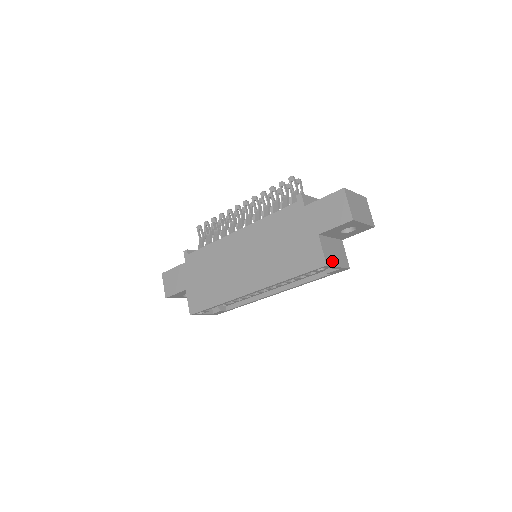
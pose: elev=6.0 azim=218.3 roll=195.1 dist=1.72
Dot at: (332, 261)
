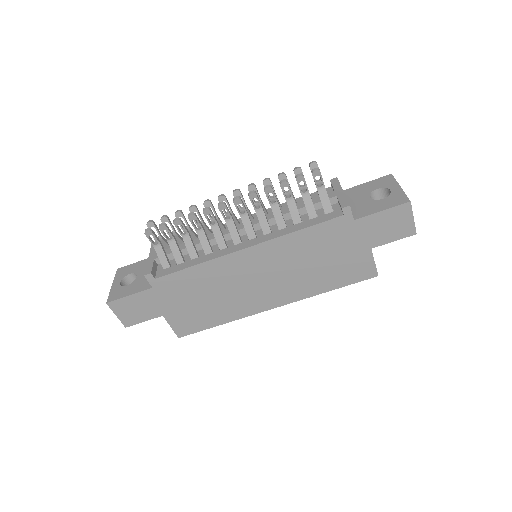
Dot at: occluded
